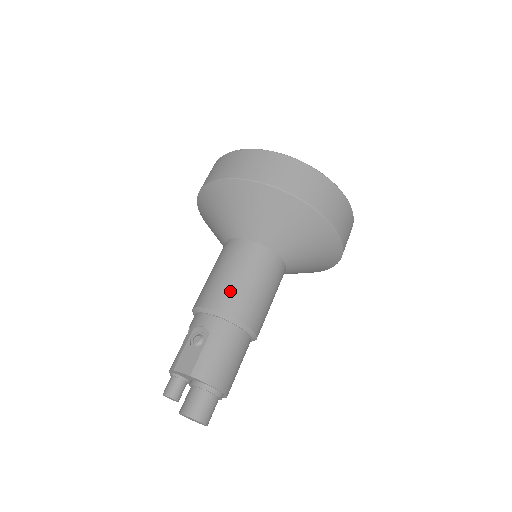
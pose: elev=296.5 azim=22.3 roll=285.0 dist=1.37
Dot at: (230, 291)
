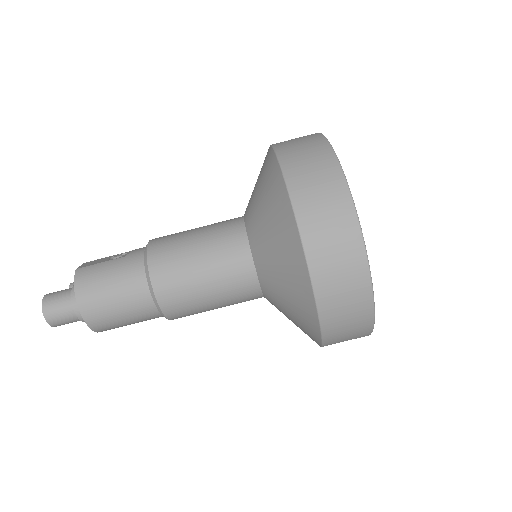
Dot at: (174, 240)
